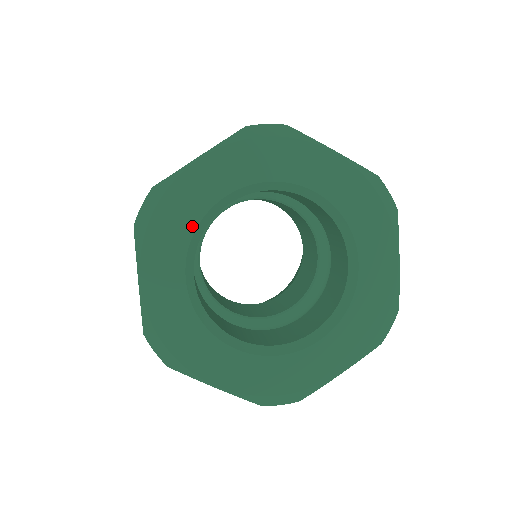
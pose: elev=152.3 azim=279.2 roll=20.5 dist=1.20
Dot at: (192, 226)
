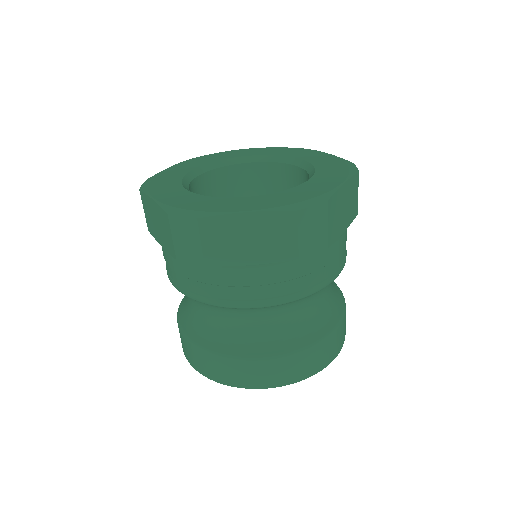
Dot at: (220, 159)
